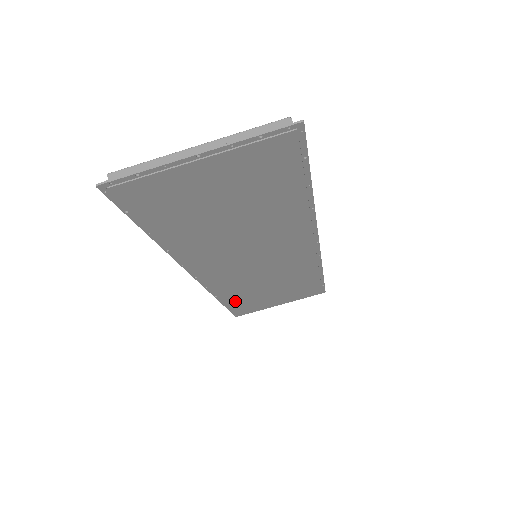
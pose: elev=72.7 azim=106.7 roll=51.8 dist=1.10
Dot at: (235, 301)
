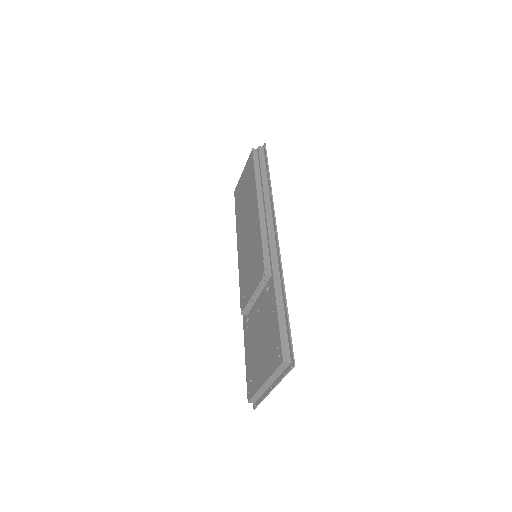
Dot at: occluded
